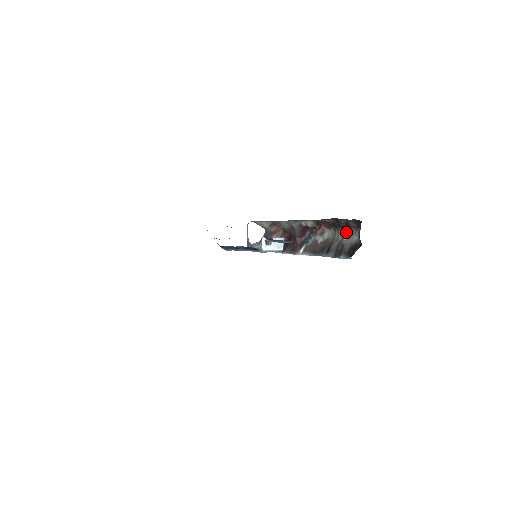
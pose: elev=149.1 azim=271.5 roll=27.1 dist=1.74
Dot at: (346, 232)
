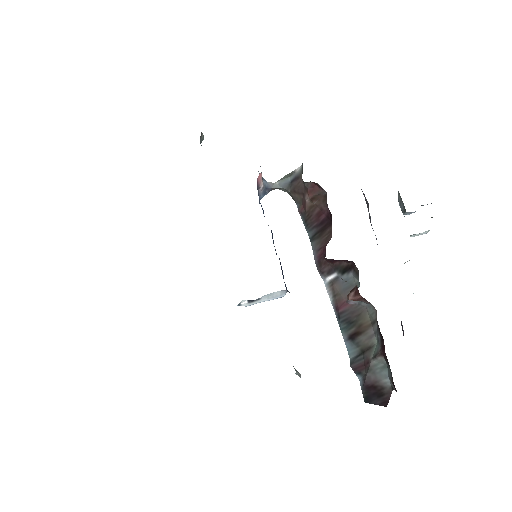
Dot at: (381, 357)
